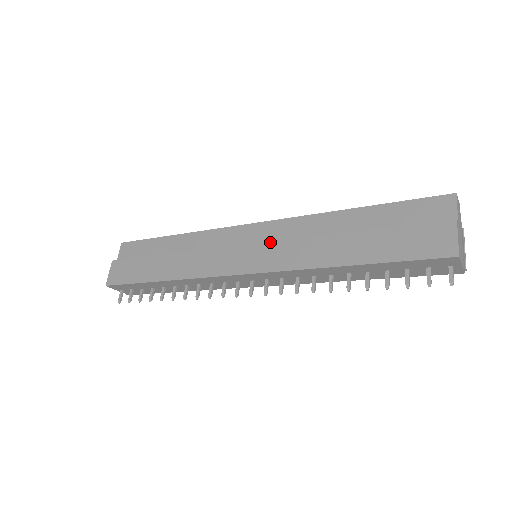
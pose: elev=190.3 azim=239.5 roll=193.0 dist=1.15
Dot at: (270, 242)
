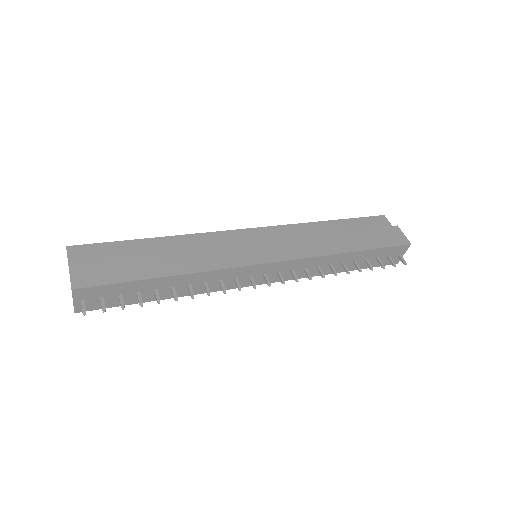
Dot at: (280, 239)
